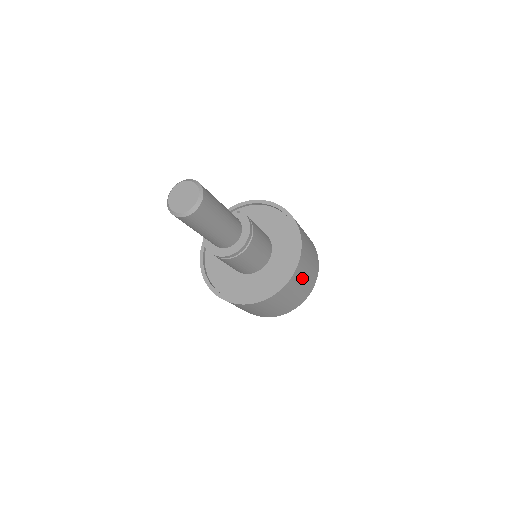
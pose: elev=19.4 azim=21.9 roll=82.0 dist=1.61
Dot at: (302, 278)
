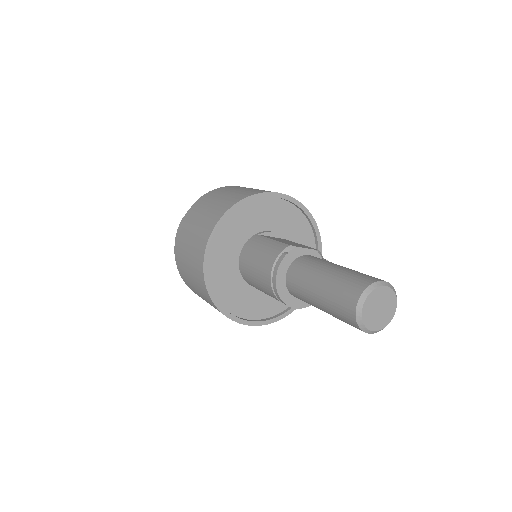
Dot at: occluded
